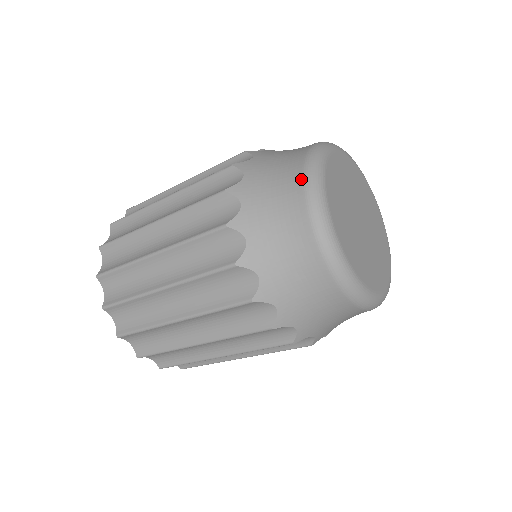
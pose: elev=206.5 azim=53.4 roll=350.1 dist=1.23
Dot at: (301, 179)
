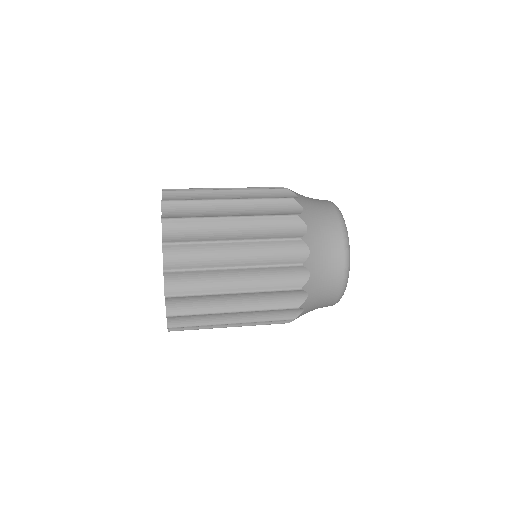
Dot at: (339, 295)
